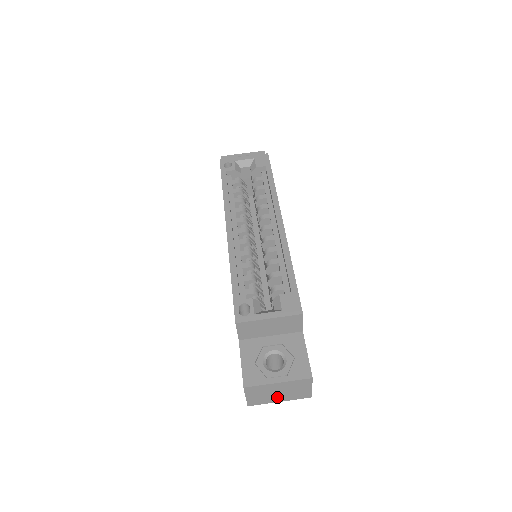
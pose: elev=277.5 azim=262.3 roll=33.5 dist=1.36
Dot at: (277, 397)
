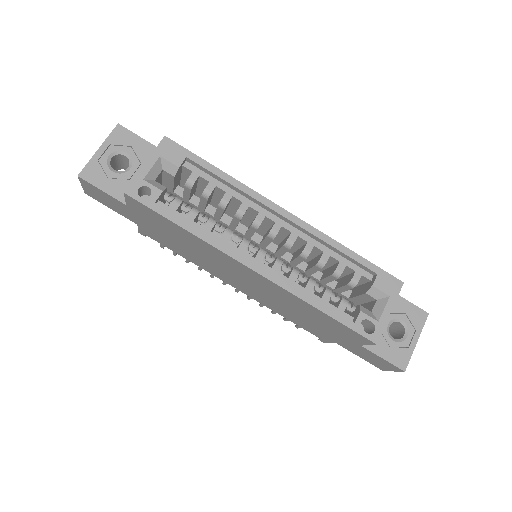
Dot at: occluded
